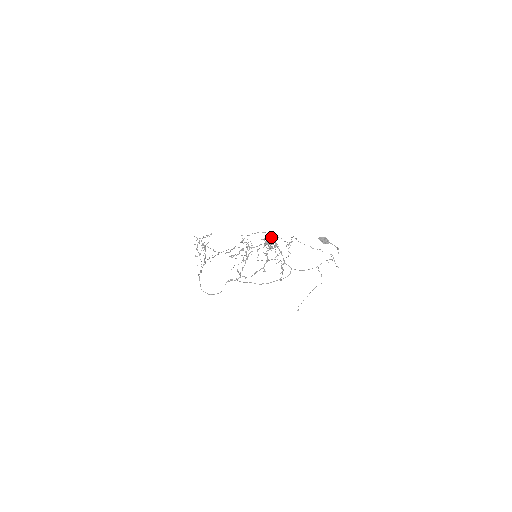
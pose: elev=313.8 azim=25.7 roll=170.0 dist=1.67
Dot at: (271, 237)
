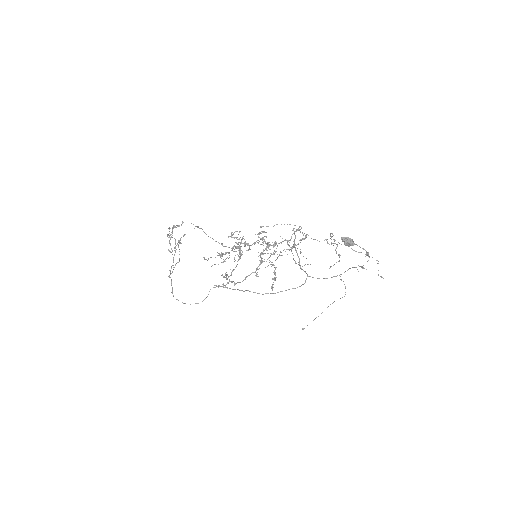
Dot at: occluded
